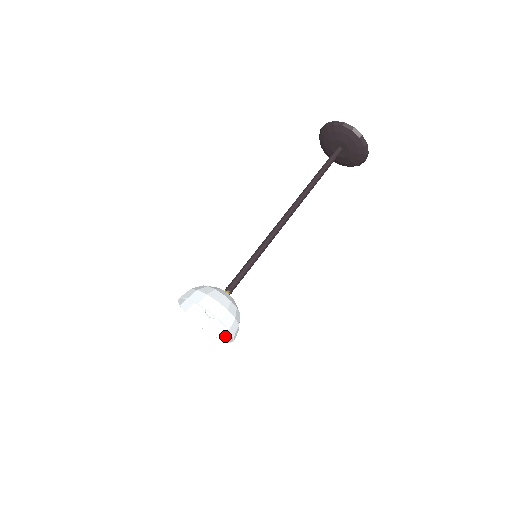
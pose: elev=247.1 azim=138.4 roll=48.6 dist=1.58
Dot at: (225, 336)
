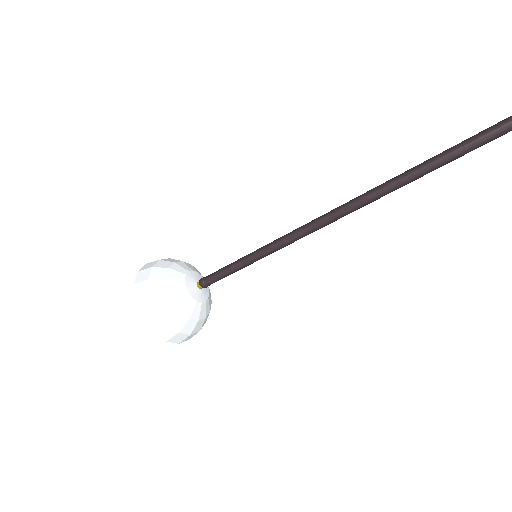
Dot at: occluded
